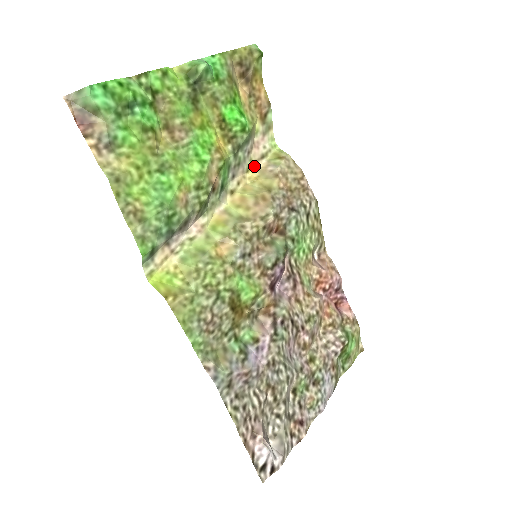
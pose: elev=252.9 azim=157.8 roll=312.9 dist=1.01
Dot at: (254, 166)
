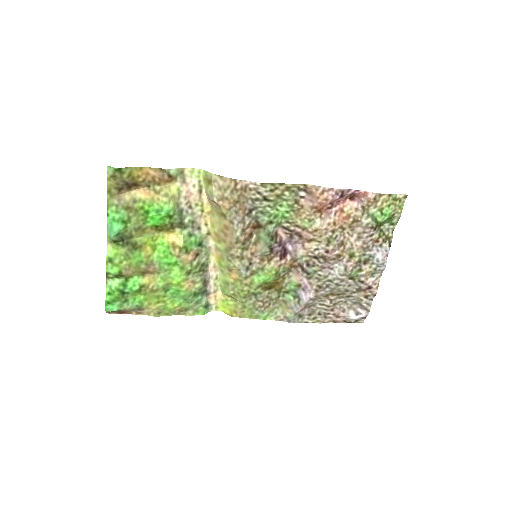
Dot at: (203, 203)
